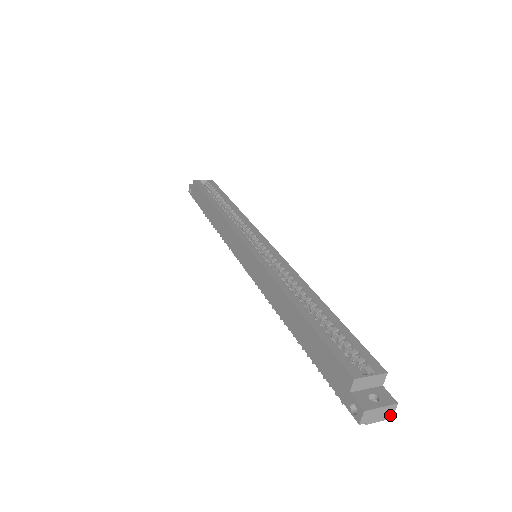
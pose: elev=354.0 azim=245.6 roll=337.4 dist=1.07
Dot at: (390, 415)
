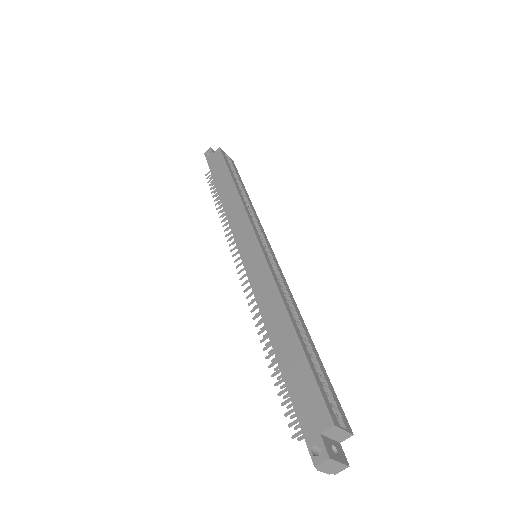
Dot at: (335, 472)
